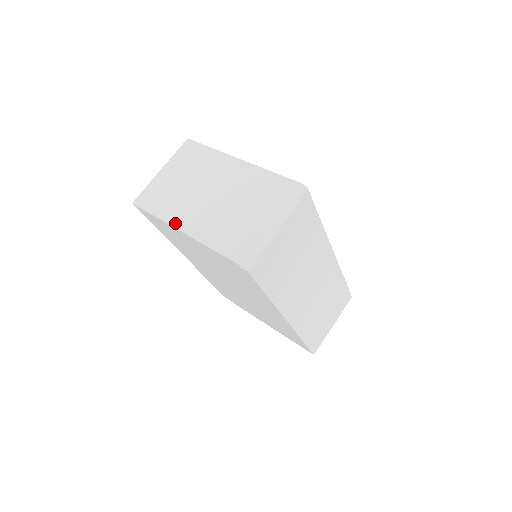
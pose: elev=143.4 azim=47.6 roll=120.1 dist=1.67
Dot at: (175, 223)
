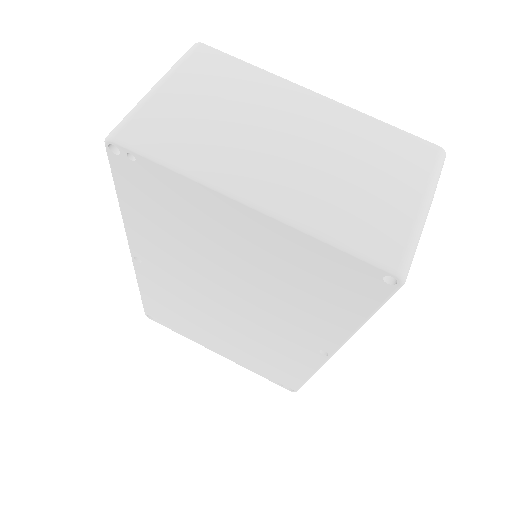
Dot at: (229, 187)
